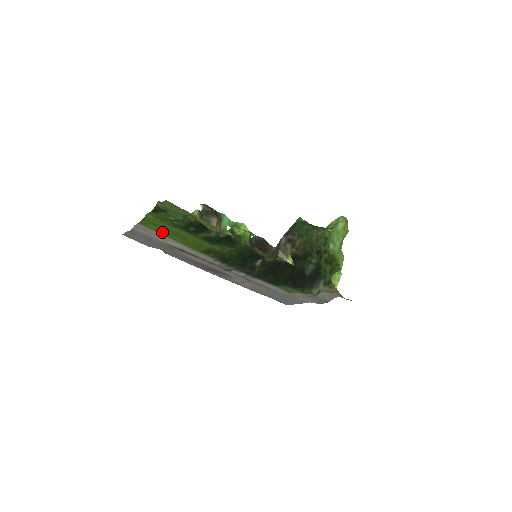
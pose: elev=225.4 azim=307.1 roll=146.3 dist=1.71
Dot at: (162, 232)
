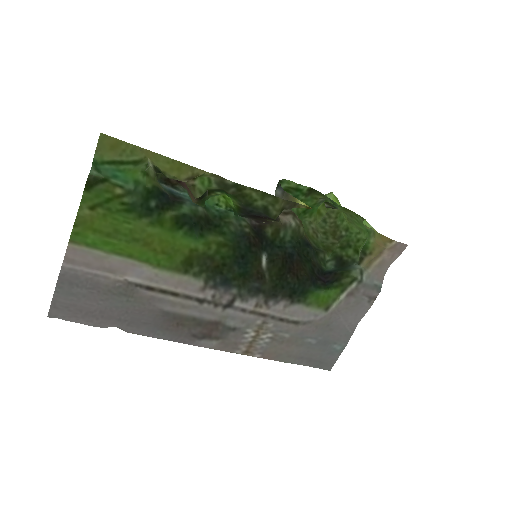
Dot at: (110, 245)
